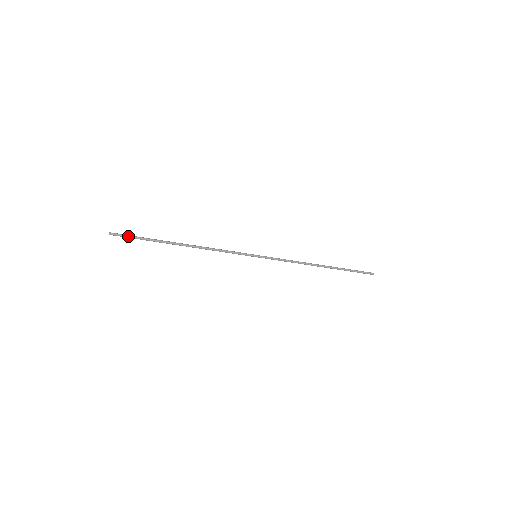
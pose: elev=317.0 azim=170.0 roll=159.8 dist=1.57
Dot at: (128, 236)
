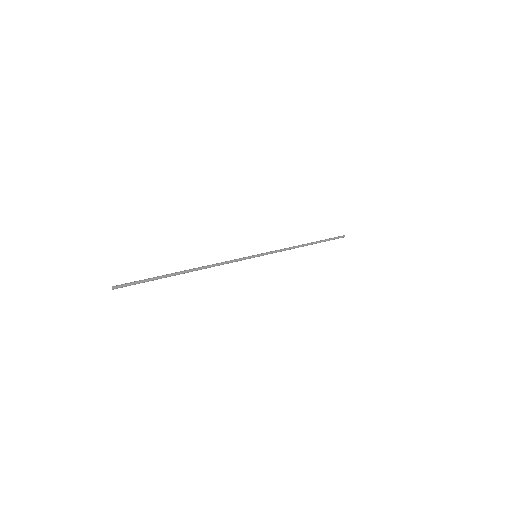
Dot at: (134, 283)
